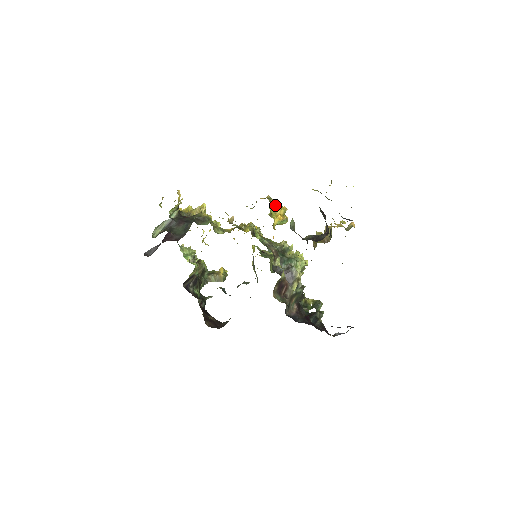
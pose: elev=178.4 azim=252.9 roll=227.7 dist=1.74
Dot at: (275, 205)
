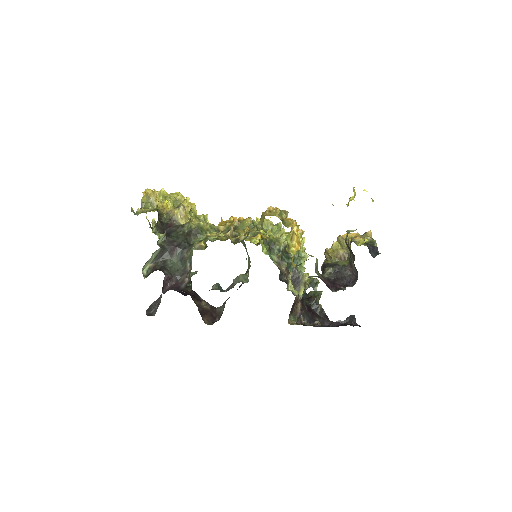
Dot at: (292, 232)
